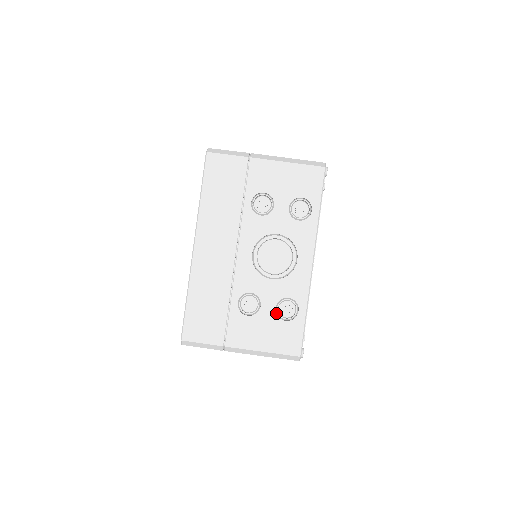
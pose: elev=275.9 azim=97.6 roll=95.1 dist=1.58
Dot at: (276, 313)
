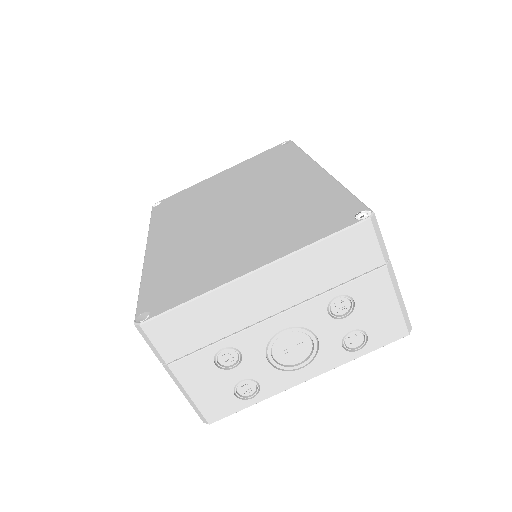
Dot at: (236, 382)
